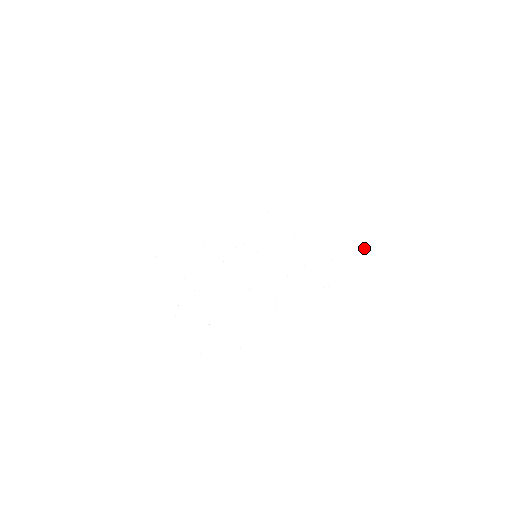
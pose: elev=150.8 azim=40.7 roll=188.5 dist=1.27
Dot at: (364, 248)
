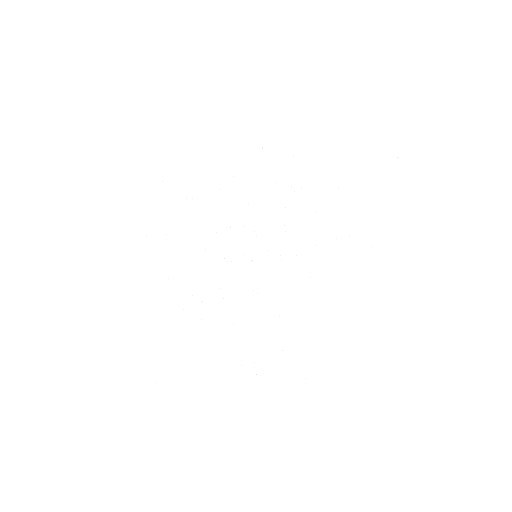
Dot at: occluded
